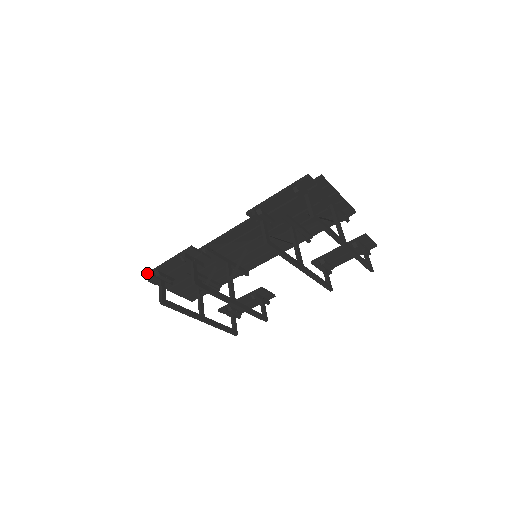
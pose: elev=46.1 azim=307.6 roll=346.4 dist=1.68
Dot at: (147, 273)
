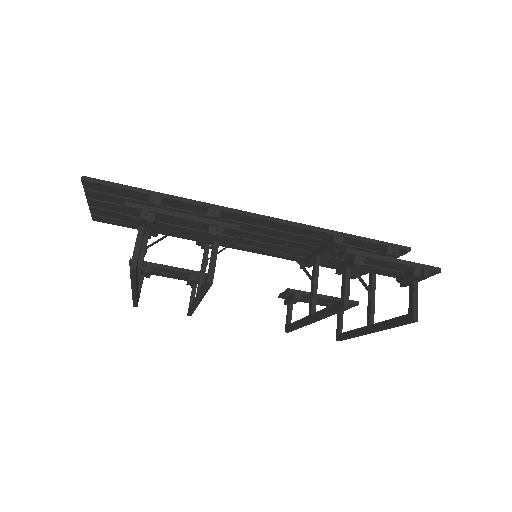
Dot at: (133, 204)
